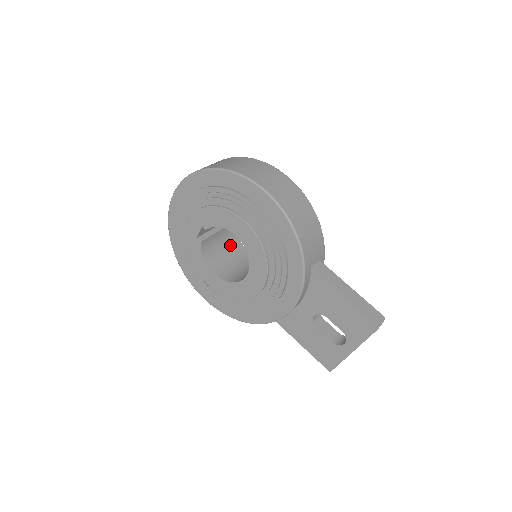
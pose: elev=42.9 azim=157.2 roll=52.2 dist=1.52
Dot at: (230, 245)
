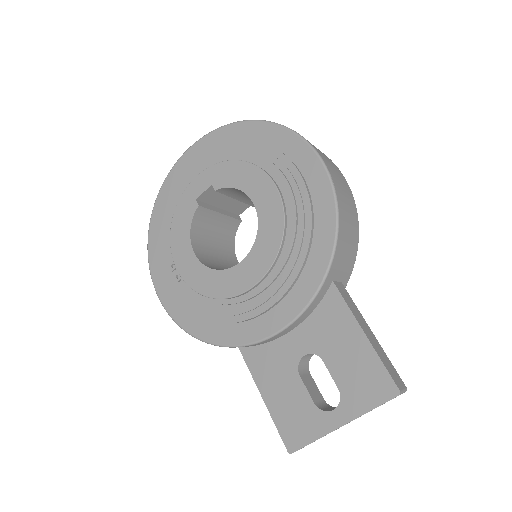
Dot at: (223, 242)
